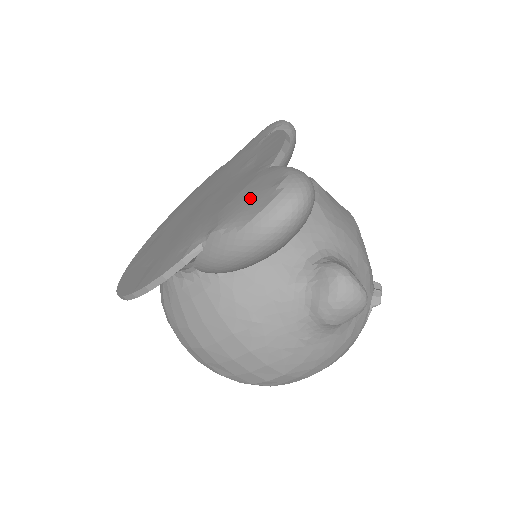
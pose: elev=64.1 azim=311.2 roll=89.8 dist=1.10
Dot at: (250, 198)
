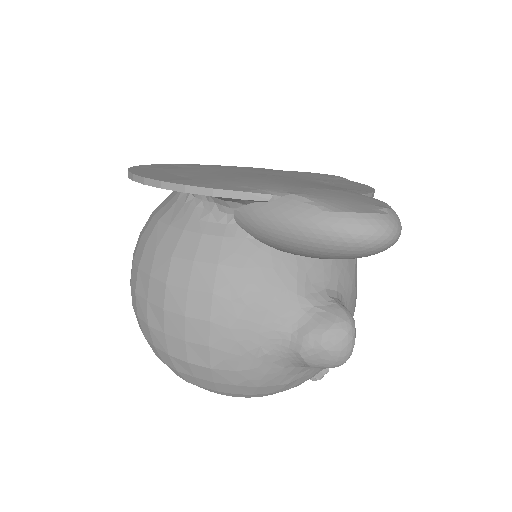
Dot at: (346, 198)
